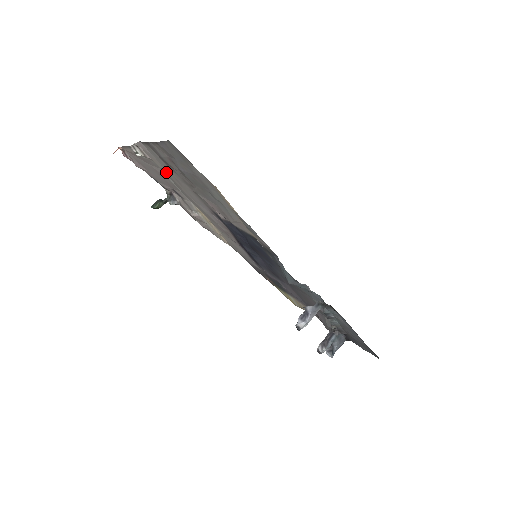
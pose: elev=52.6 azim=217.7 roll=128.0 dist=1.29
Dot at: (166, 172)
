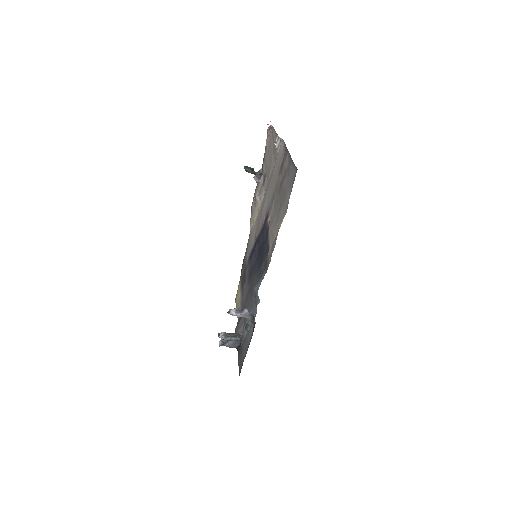
Dot at: (275, 167)
